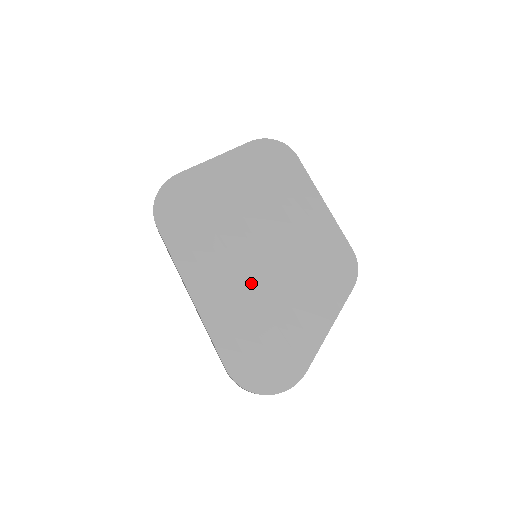
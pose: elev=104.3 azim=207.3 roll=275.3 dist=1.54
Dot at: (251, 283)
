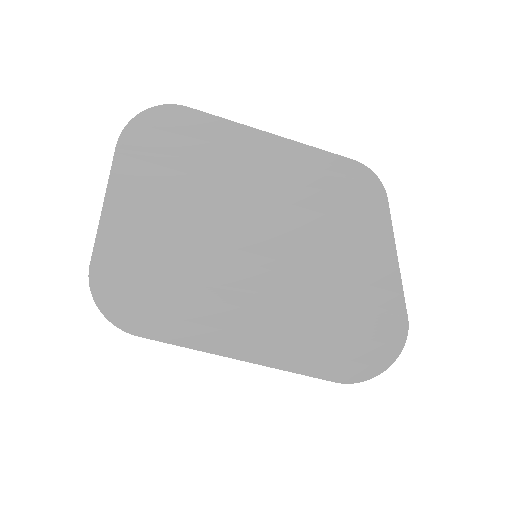
Dot at: (283, 295)
